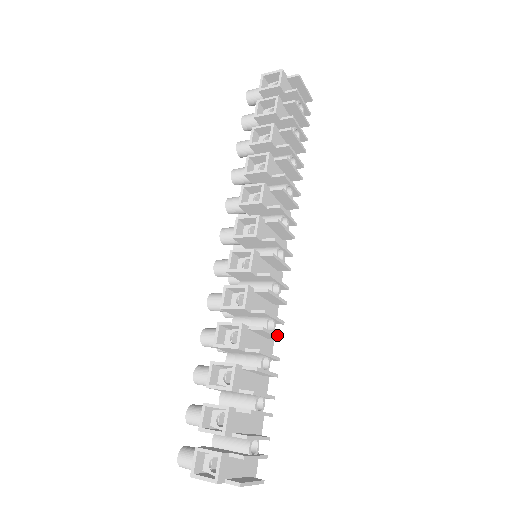
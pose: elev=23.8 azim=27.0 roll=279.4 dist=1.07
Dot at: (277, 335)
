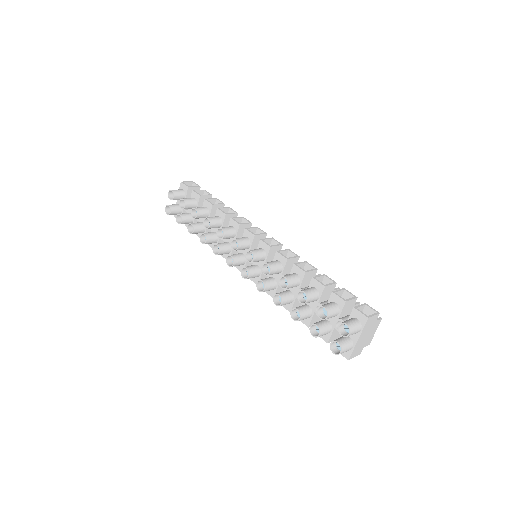
Dot at: occluded
